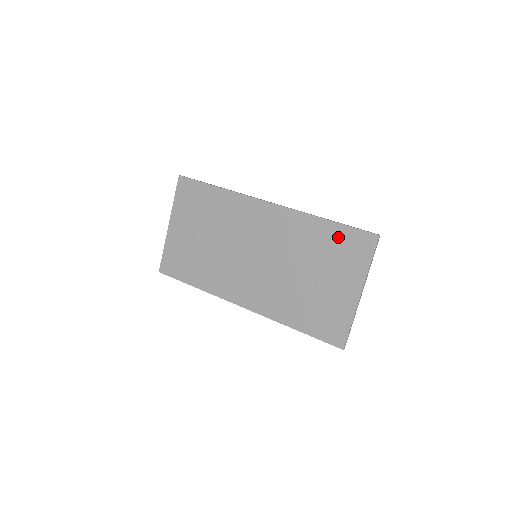
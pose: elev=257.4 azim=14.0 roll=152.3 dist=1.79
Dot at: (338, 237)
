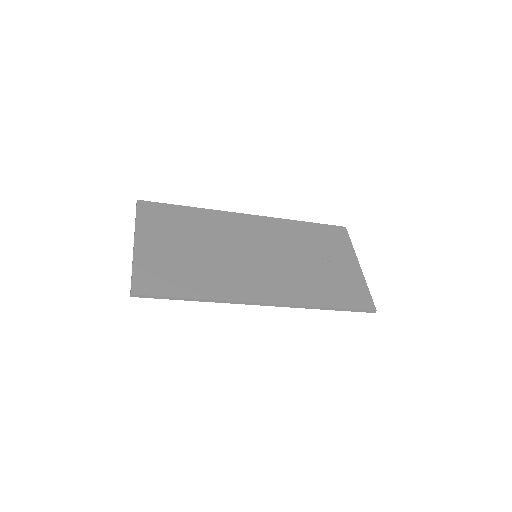
Dot at: (319, 231)
